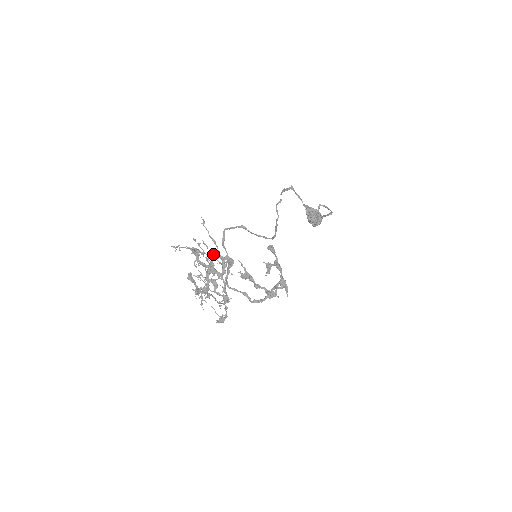
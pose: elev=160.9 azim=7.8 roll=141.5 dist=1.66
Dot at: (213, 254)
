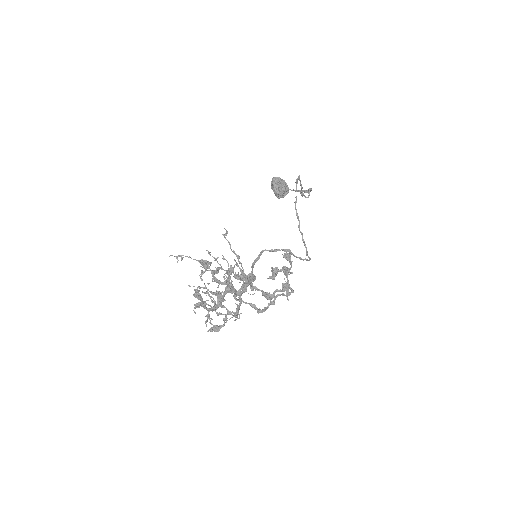
Dot at: (231, 269)
